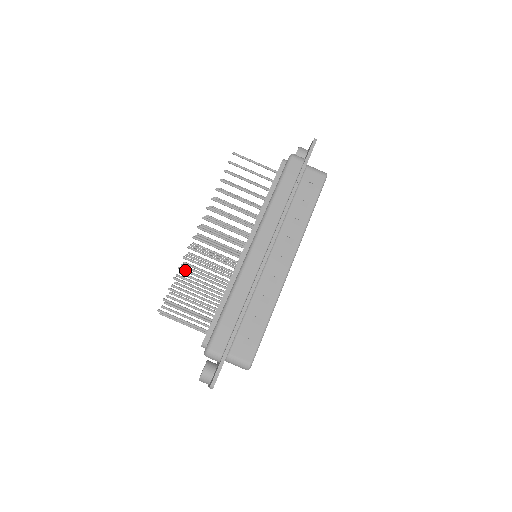
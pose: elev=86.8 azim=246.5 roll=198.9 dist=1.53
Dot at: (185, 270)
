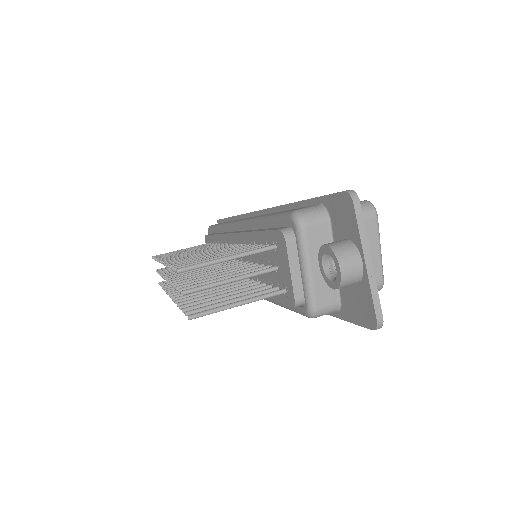
Dot at: (179, 261)
